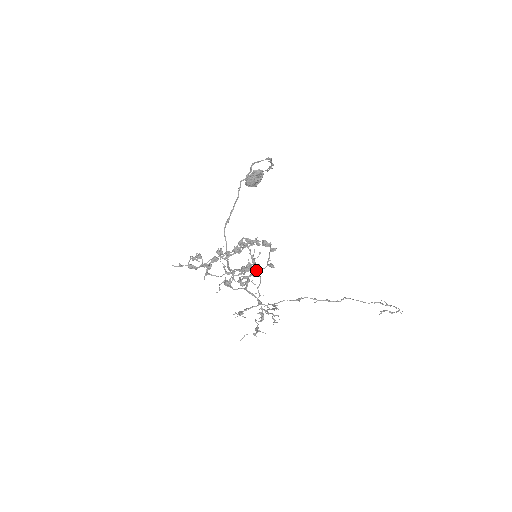
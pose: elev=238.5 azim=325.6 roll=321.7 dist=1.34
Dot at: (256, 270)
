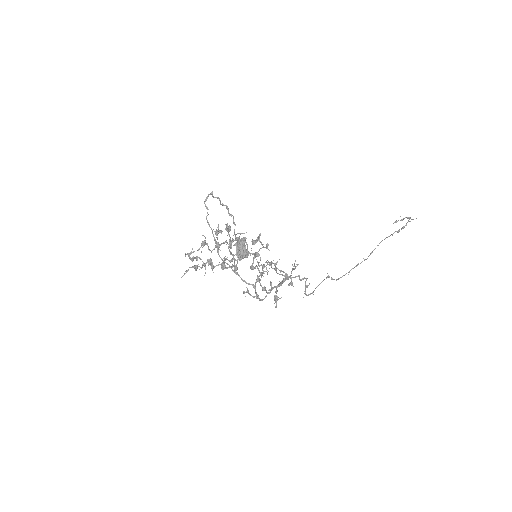
Dot at: (255, 252)
